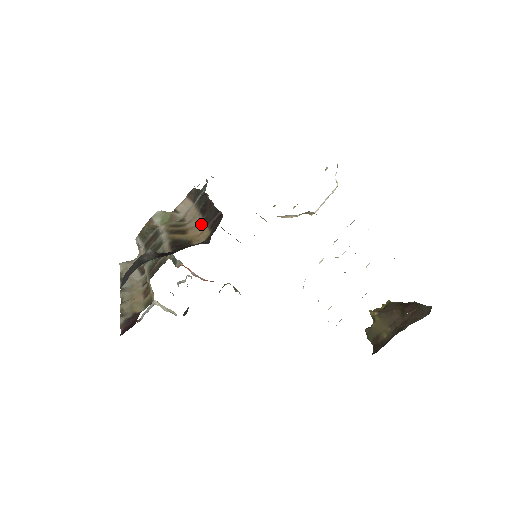
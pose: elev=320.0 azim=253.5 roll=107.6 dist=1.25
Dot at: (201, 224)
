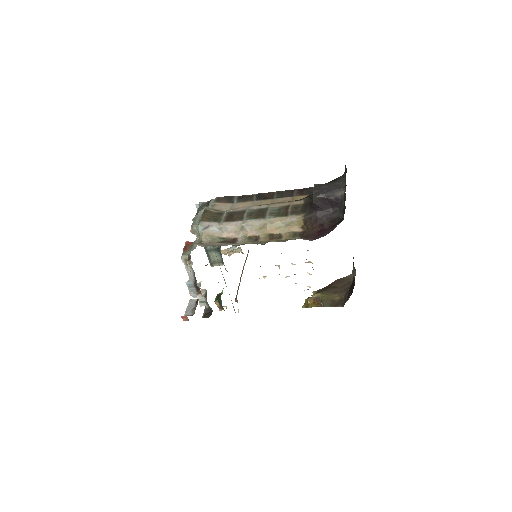
Dot at: (281, 199)
